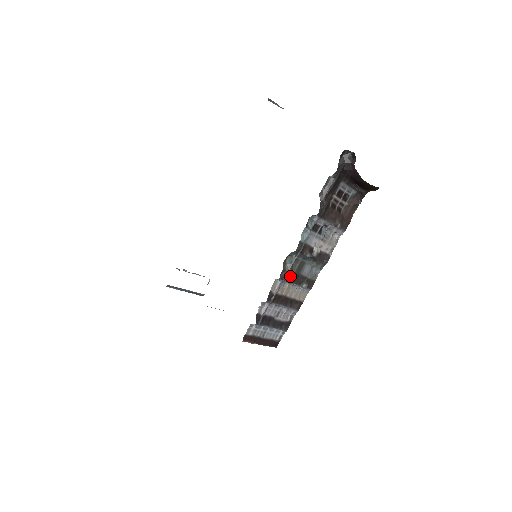
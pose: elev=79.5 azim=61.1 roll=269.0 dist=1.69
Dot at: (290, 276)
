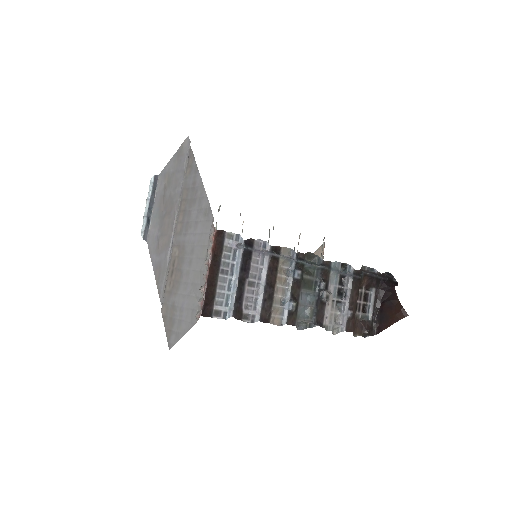
Dot at: (301, 269)
